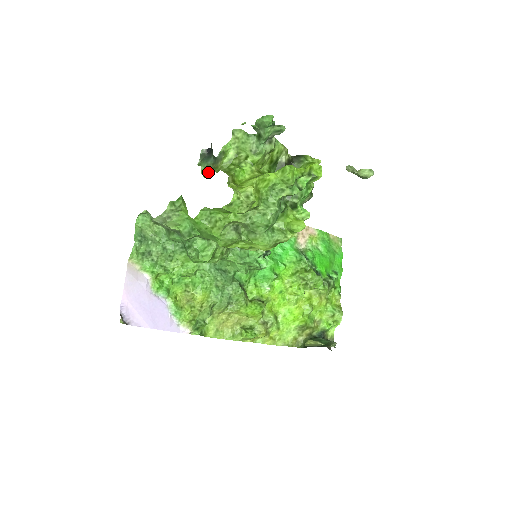
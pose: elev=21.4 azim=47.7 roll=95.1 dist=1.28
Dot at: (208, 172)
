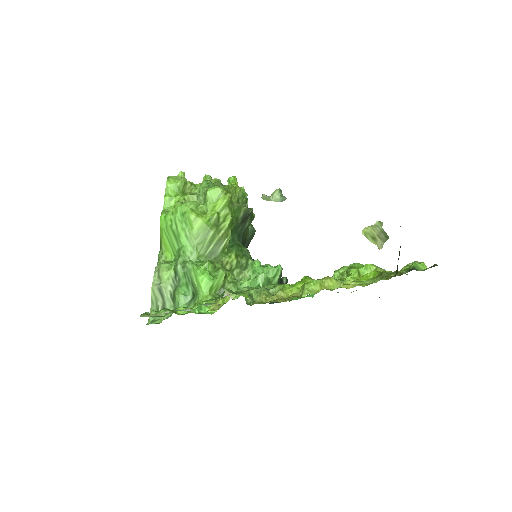
Dot at: occluded
